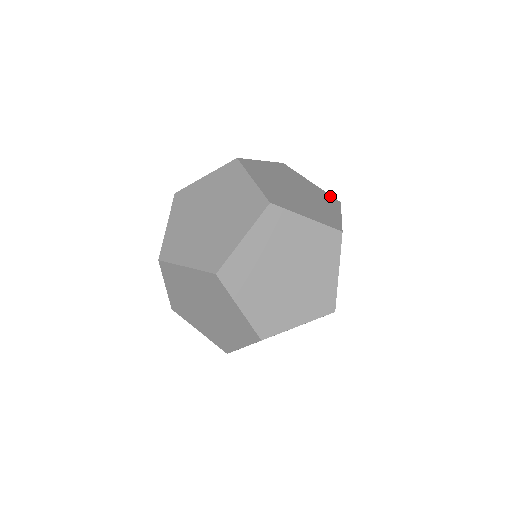
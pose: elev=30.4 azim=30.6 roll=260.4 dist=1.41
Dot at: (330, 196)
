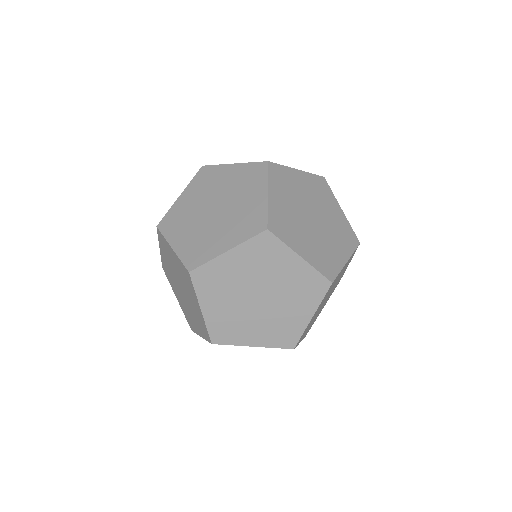
Dot at: (352, 232)
